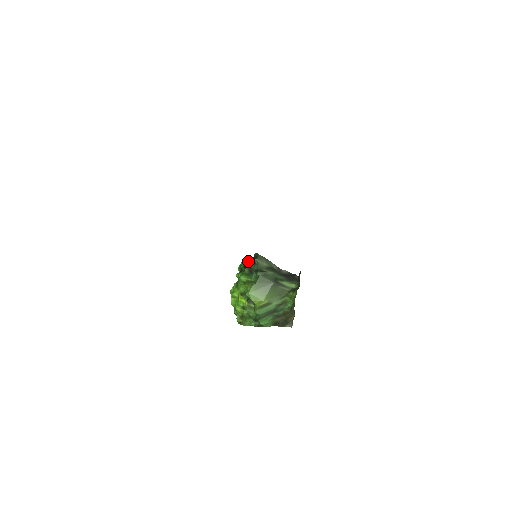
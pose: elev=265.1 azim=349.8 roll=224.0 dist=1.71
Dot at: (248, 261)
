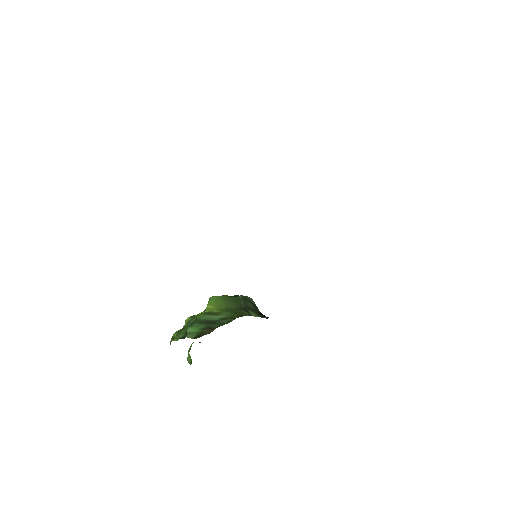
Dot at: occluded
